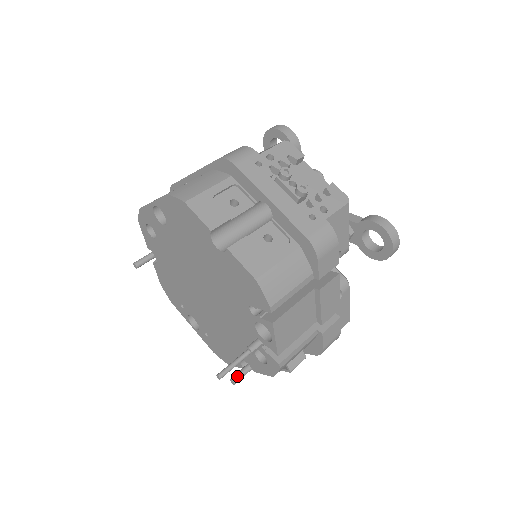
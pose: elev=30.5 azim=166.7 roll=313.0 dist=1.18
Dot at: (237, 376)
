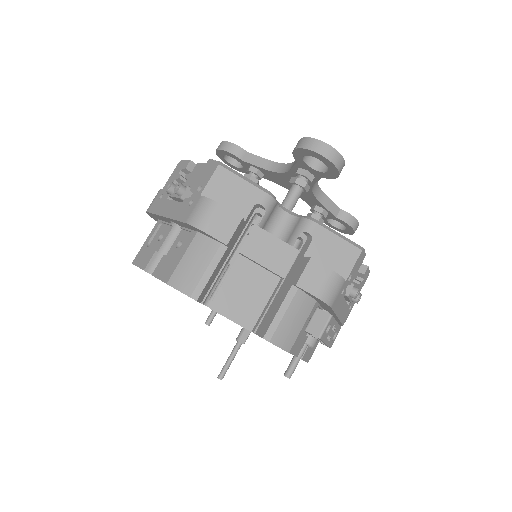
Dot at: (287, 369)
